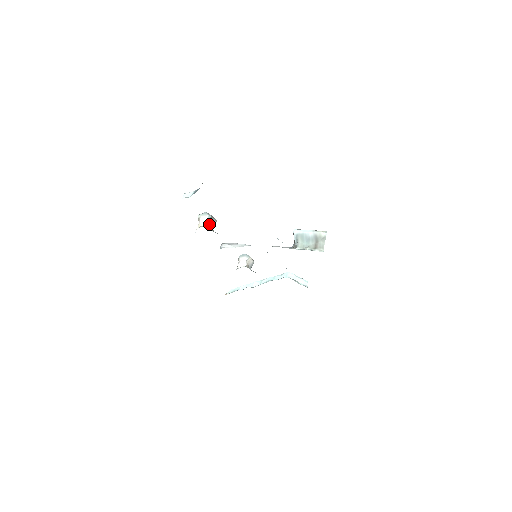
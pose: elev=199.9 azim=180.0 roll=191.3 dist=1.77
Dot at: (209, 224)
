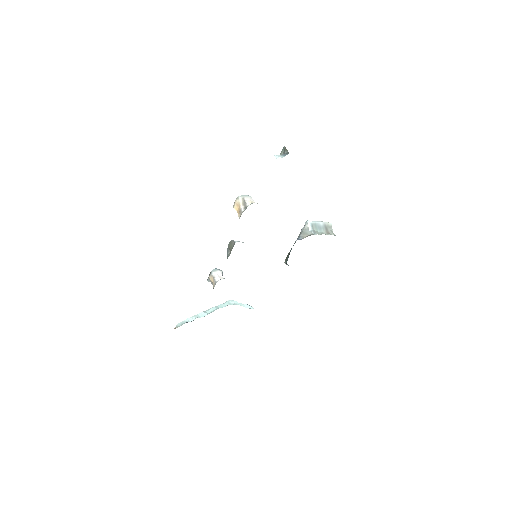
Dot at: occluded
